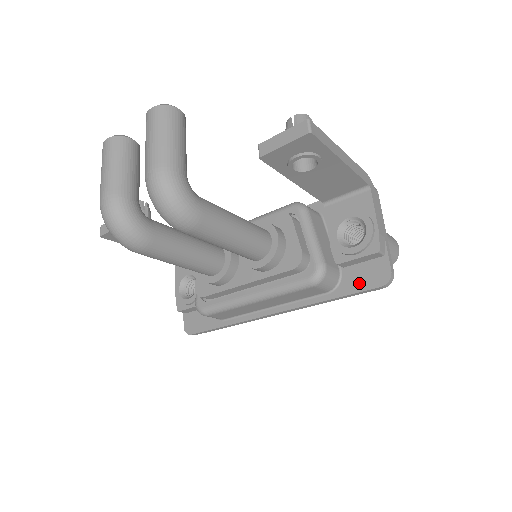
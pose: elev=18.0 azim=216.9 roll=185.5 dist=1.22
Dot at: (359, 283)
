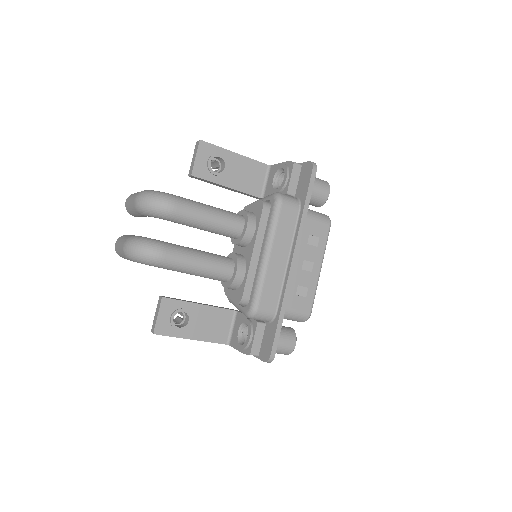
Dot at: (305, 185)
